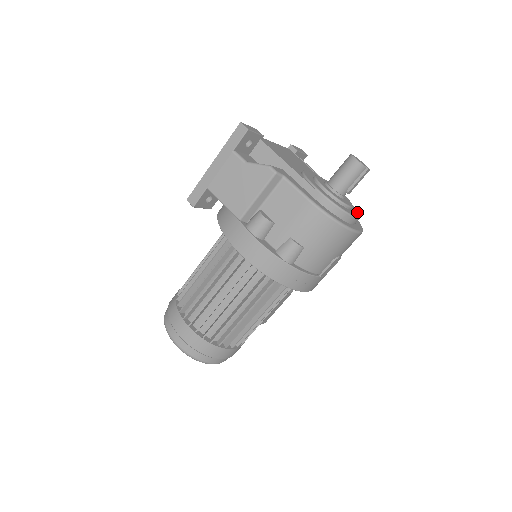
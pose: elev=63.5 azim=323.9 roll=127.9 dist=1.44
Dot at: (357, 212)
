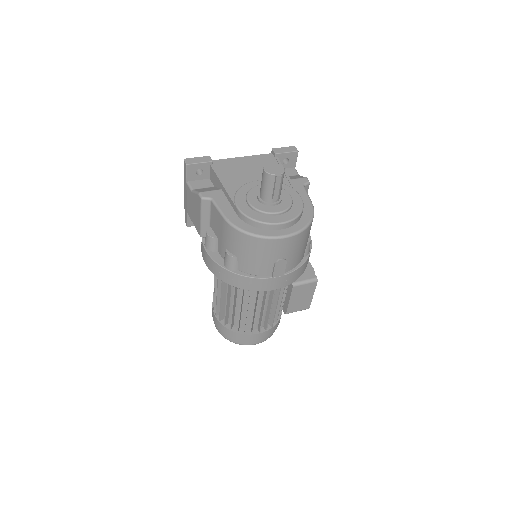
Dot at: (295, 214)
